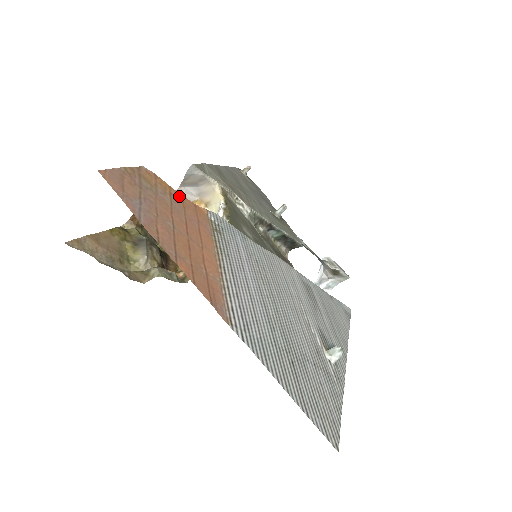
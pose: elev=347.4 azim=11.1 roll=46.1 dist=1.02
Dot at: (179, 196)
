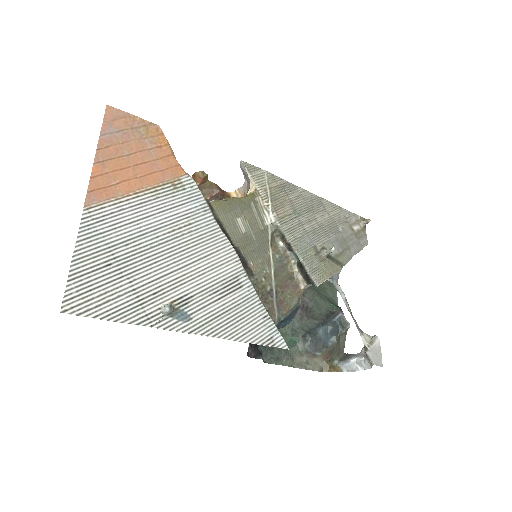
Dot at: (168, 153)
